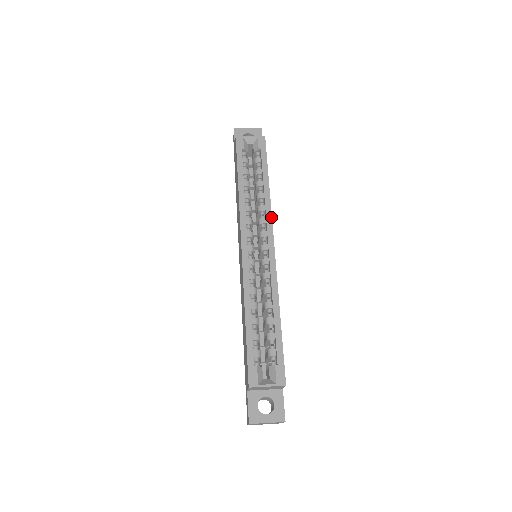
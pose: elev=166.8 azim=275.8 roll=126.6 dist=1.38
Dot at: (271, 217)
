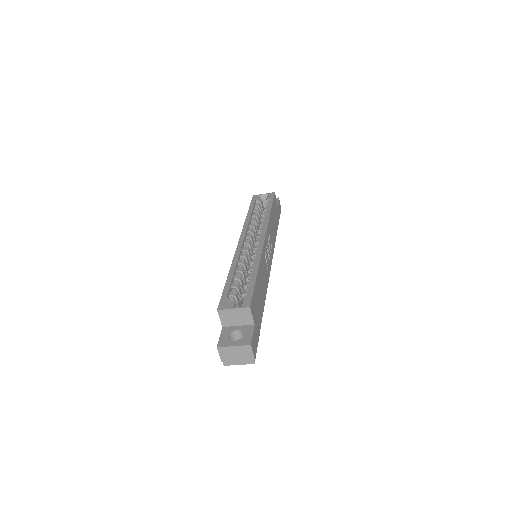
Dot at: (267, 225)
